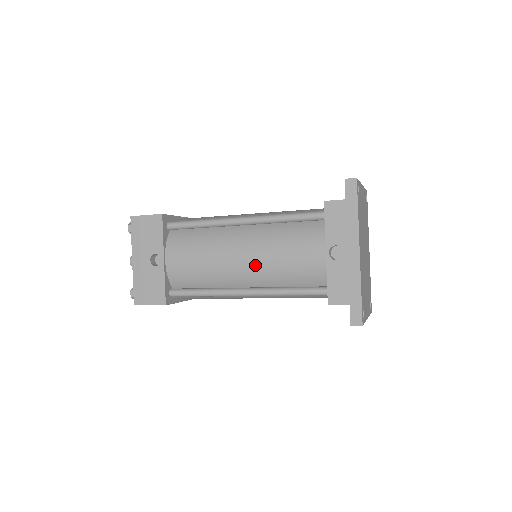
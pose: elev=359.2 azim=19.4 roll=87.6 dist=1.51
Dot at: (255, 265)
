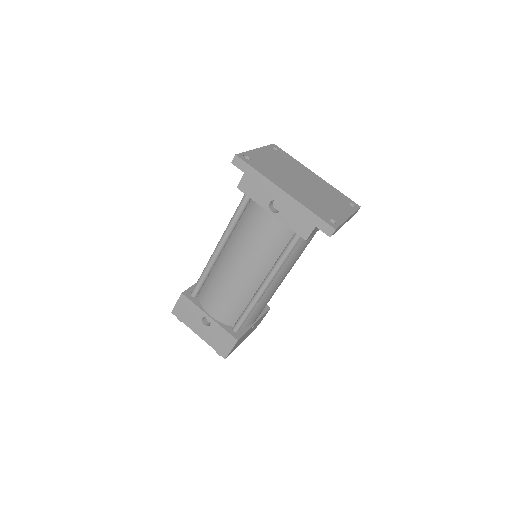
Dot at: (250, 264)
